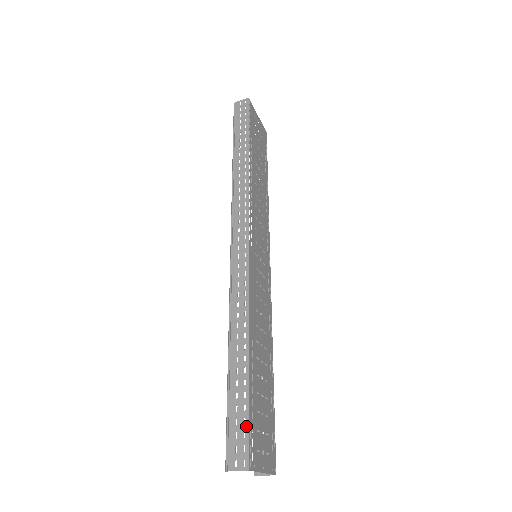
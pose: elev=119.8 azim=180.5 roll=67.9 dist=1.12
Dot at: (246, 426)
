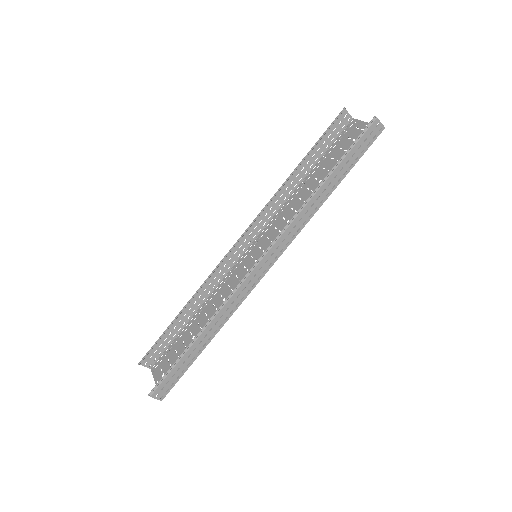
Dot at: (177, 381)
